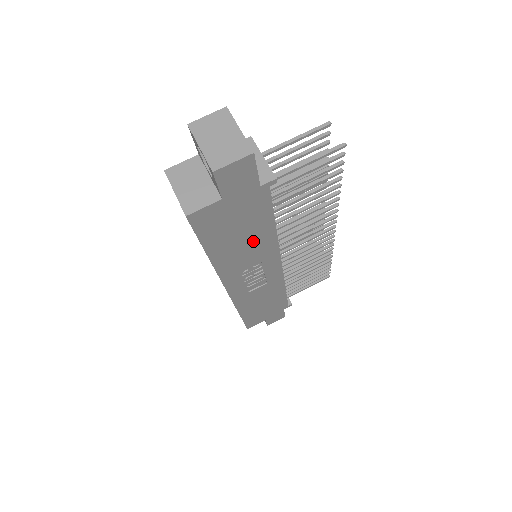
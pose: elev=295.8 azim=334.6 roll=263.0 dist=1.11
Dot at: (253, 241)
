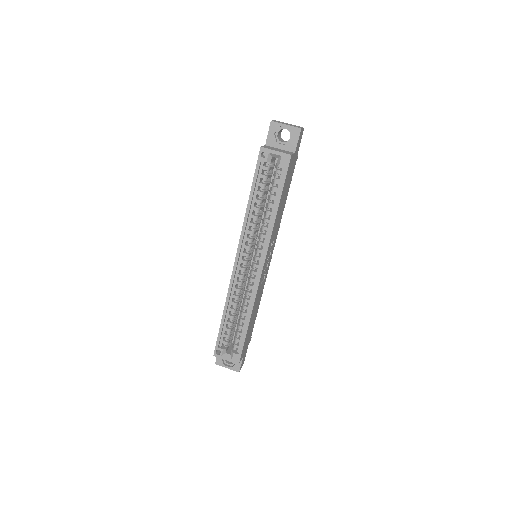
Dot at: (281, 210)
